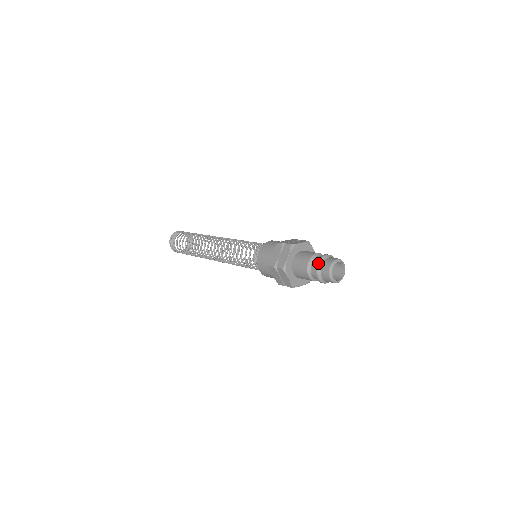
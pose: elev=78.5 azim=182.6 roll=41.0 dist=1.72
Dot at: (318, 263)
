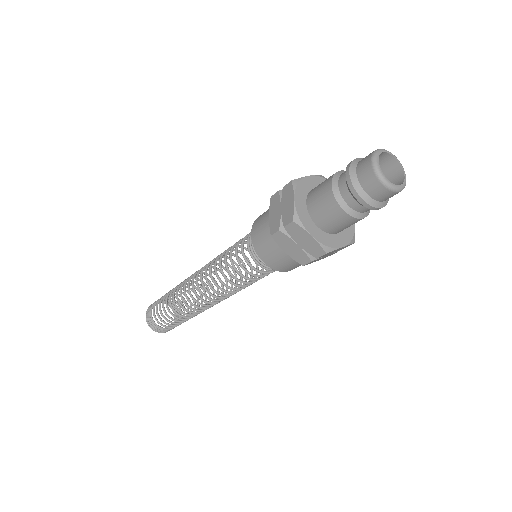
Dot at: (348, 172)
